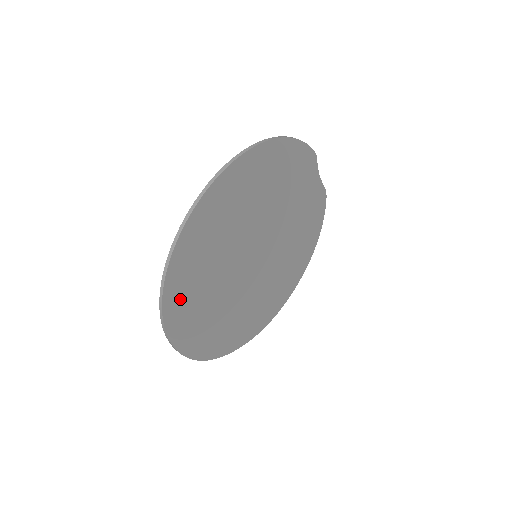
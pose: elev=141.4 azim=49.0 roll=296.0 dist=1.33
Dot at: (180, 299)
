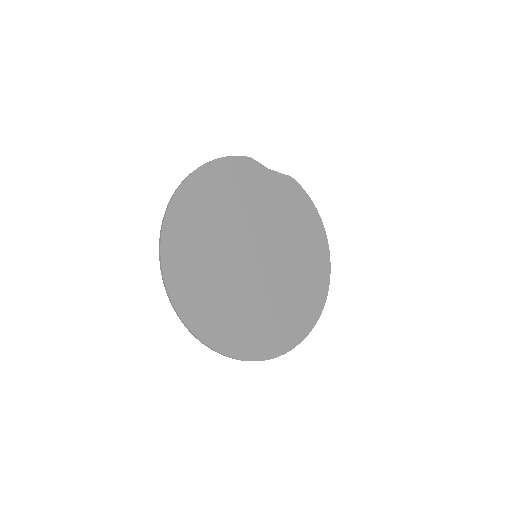
Dot at: (202, 317)
